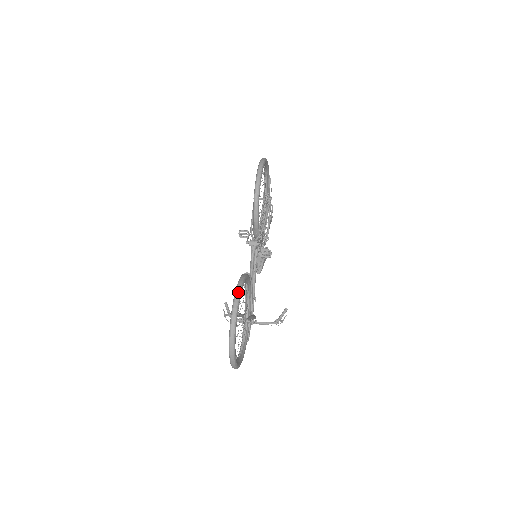
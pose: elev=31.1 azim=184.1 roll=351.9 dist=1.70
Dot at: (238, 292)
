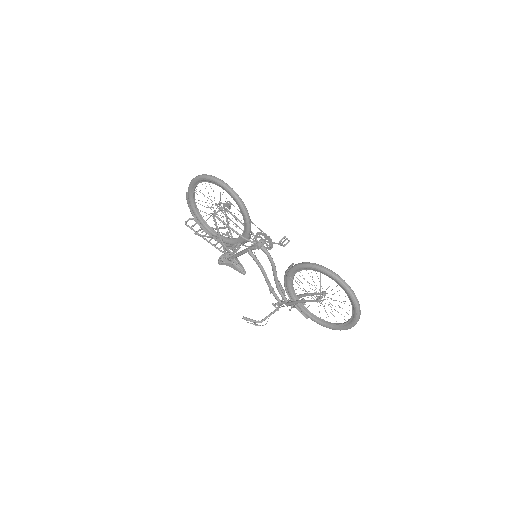
Dot at: (332, 272)
